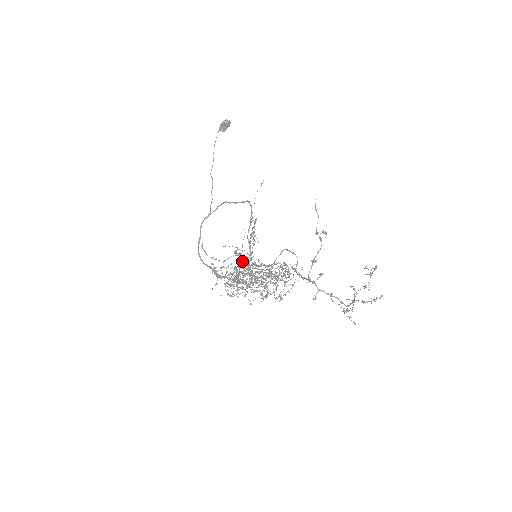
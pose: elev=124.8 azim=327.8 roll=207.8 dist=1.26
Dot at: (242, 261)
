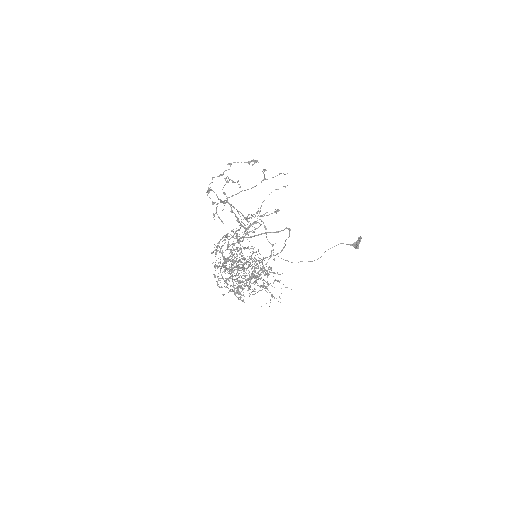
Dot at: occluded
